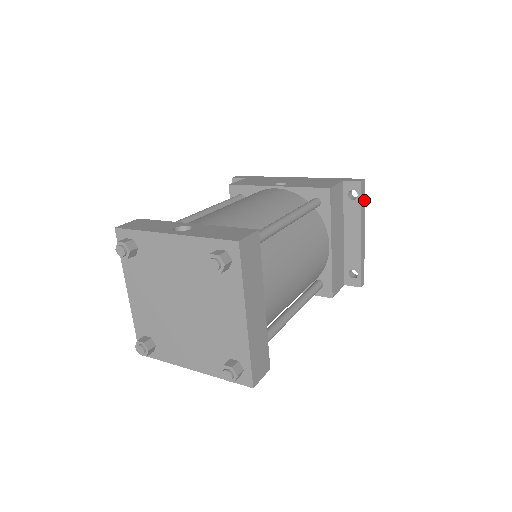
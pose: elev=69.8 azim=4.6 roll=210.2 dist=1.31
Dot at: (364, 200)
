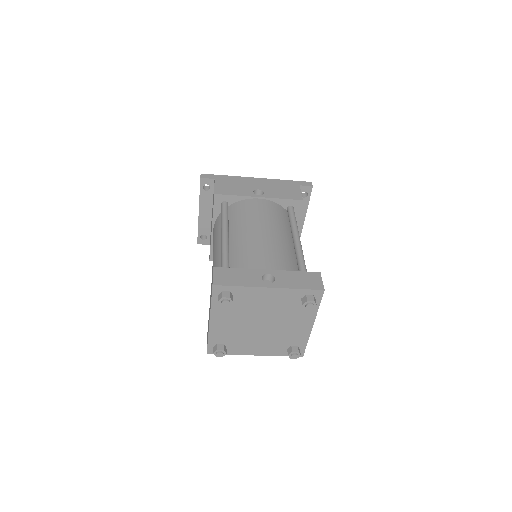
Dot at: occluded
